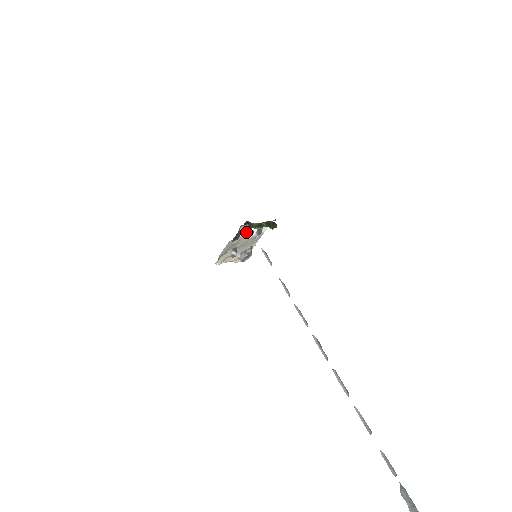
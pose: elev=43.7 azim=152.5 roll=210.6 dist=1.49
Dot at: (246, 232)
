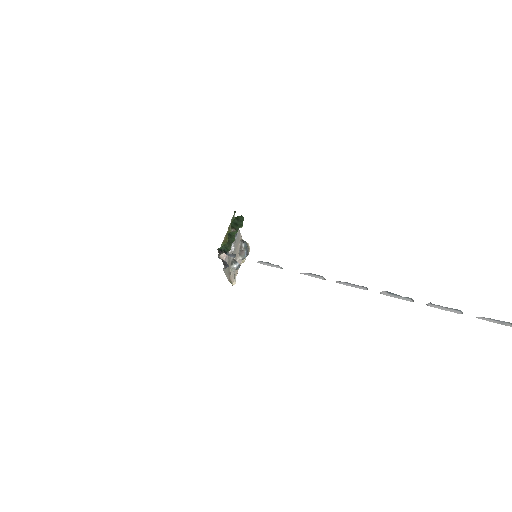
Dot at: occluded
